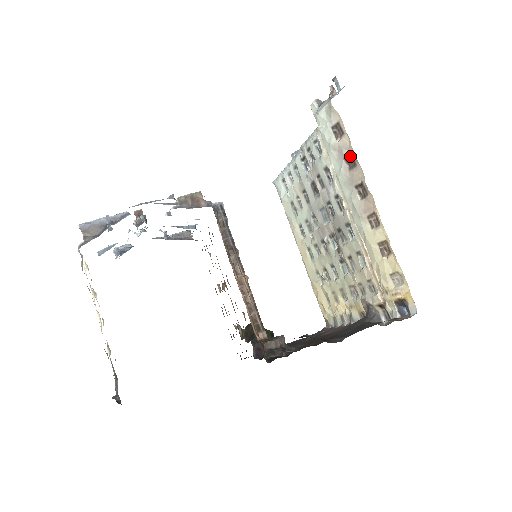
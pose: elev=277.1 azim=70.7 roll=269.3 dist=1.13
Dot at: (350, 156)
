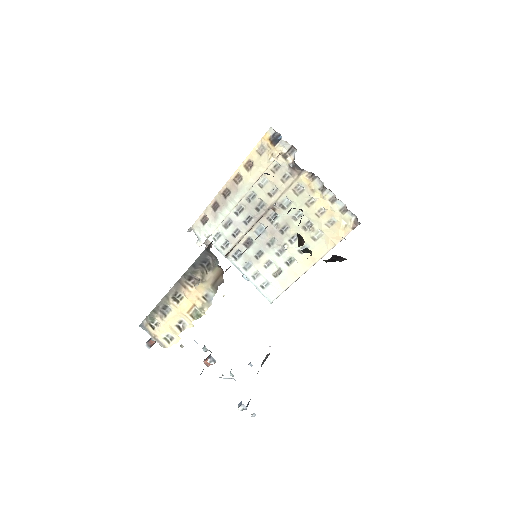
Dot at: (213, 207)
